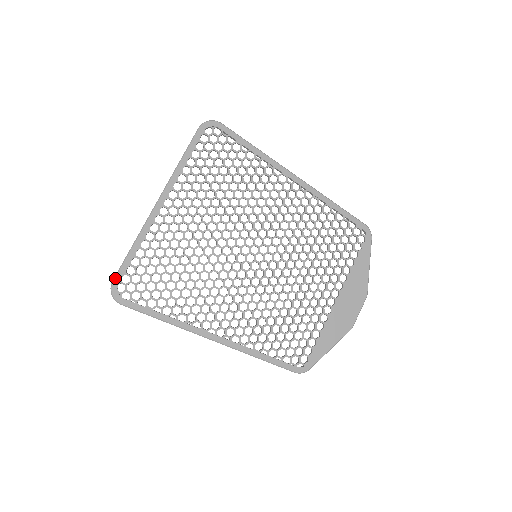
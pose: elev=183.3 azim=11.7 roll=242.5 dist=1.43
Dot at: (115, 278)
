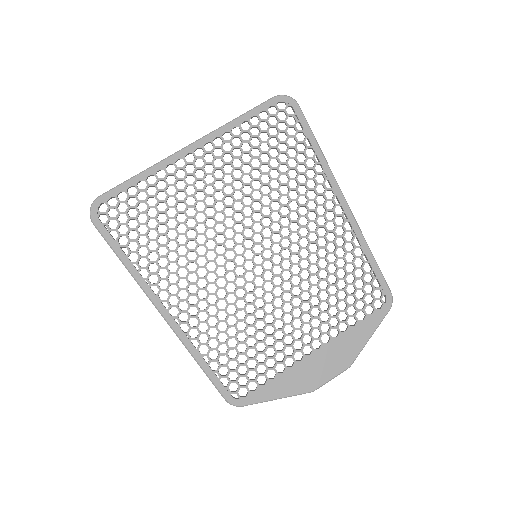
Dot at: (103, 195)
